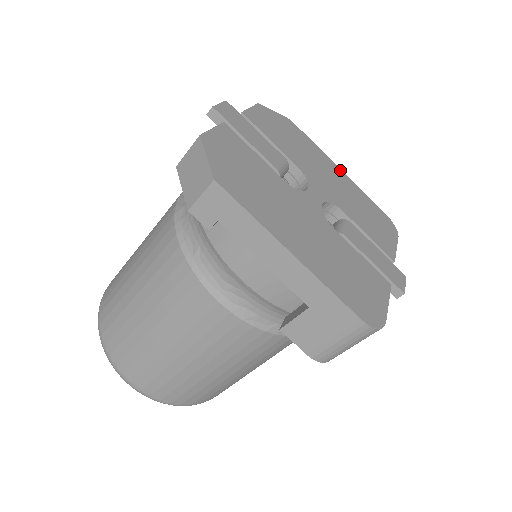
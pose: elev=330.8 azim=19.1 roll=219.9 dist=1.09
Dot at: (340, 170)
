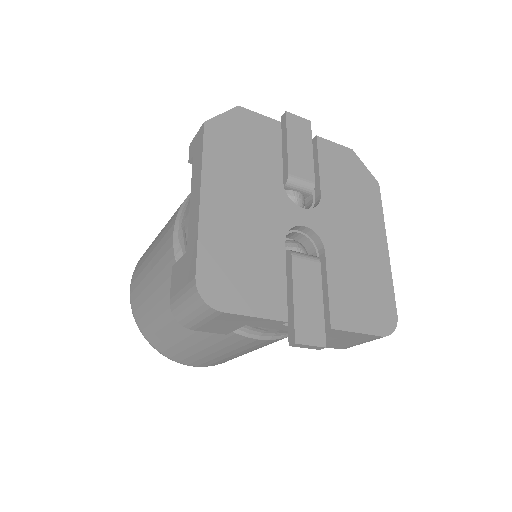
Dot at: (386, 247)
